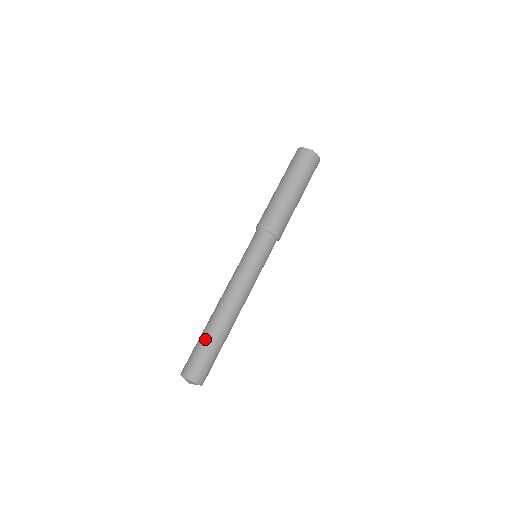
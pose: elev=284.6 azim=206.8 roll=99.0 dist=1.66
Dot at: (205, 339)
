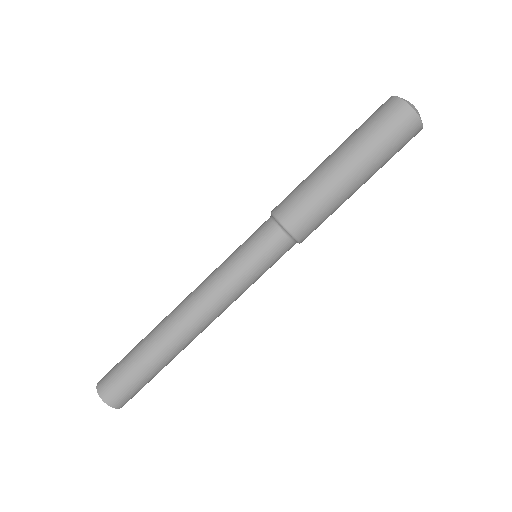
Dot at: (155, 369)
